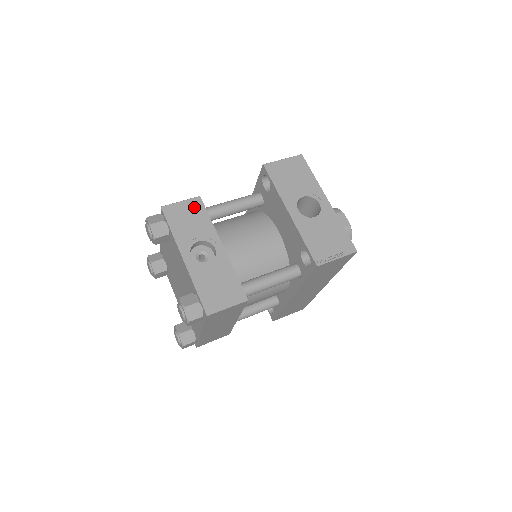
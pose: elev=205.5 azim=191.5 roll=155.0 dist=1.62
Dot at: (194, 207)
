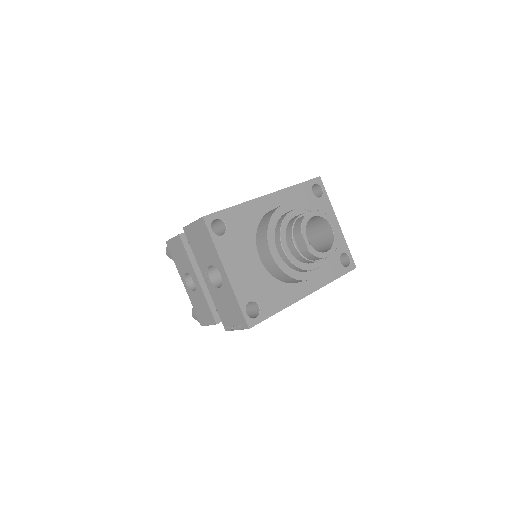
Dot at: (179, 244)
